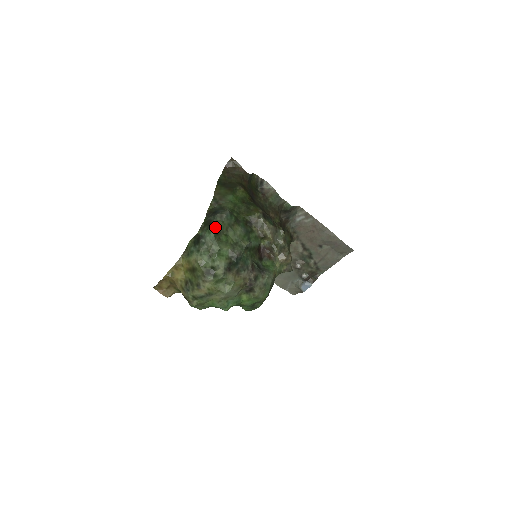
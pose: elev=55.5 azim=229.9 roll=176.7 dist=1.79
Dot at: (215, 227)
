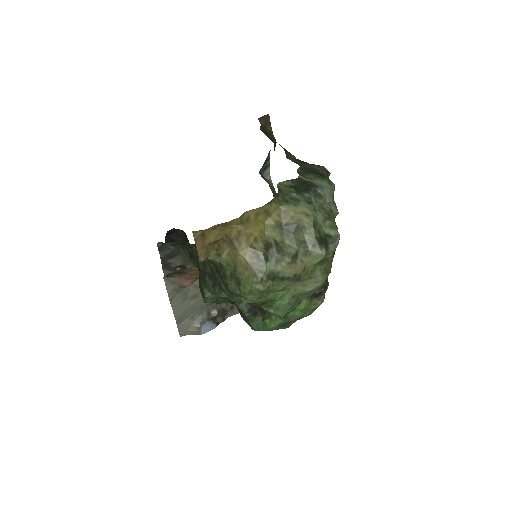
Dot at: occluded
